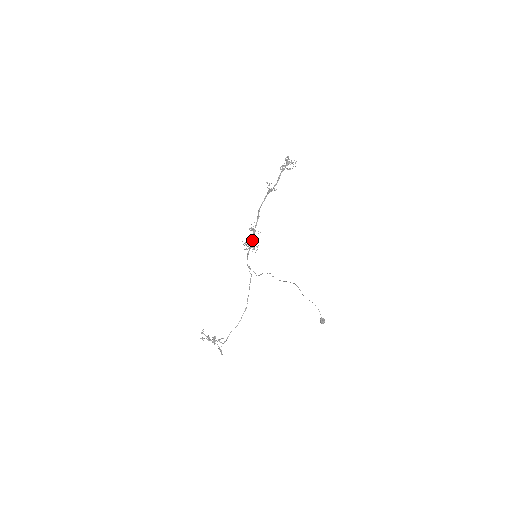
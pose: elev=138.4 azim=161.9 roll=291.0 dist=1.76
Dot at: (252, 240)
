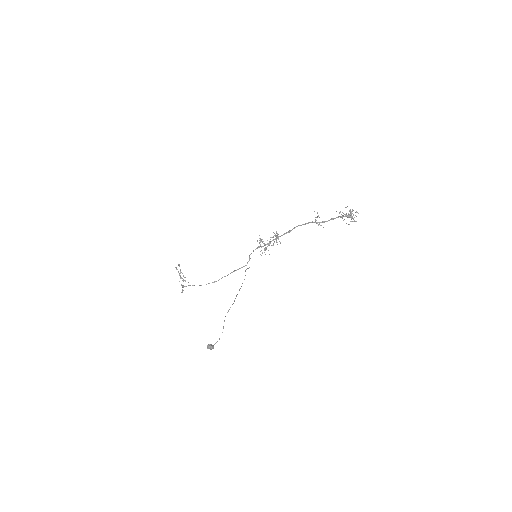
Dot at: (269, 242)
